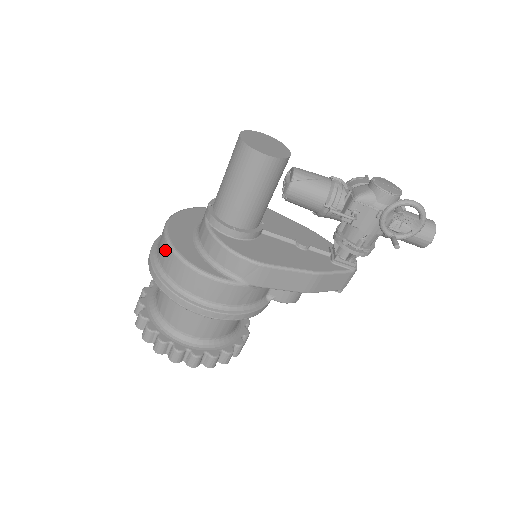
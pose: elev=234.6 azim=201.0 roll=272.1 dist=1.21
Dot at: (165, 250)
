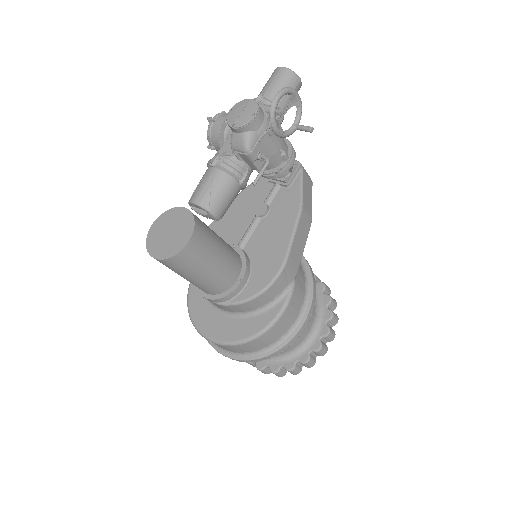
Dot at: (237, 348)
